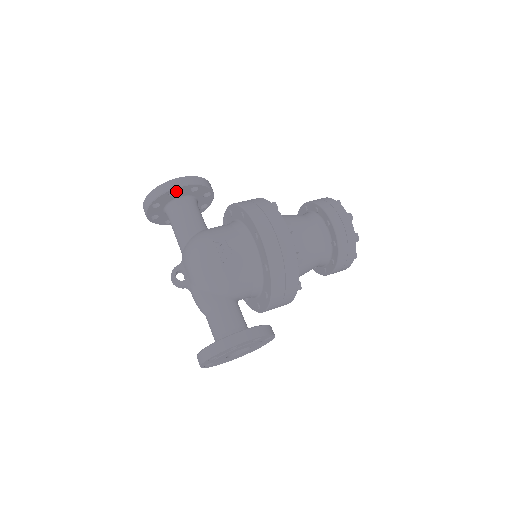
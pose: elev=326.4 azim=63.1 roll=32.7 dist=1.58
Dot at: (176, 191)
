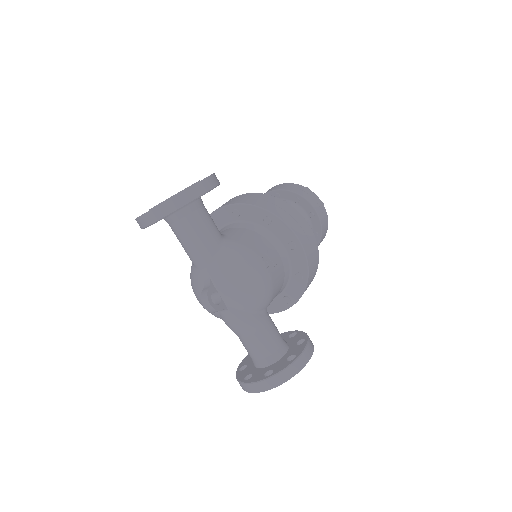
Dot at: occluded
